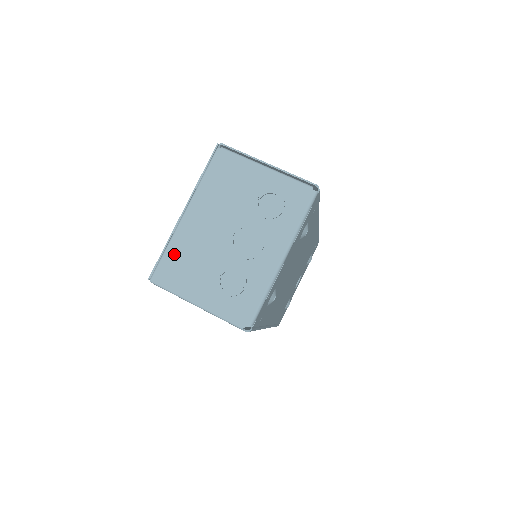
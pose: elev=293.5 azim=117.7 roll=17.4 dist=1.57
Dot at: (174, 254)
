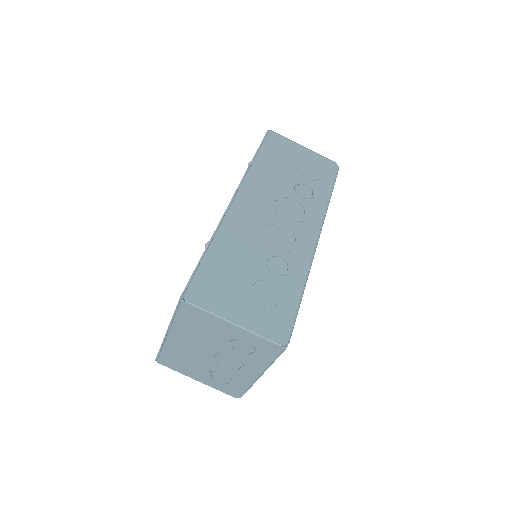
Dot at: (169, 355)
